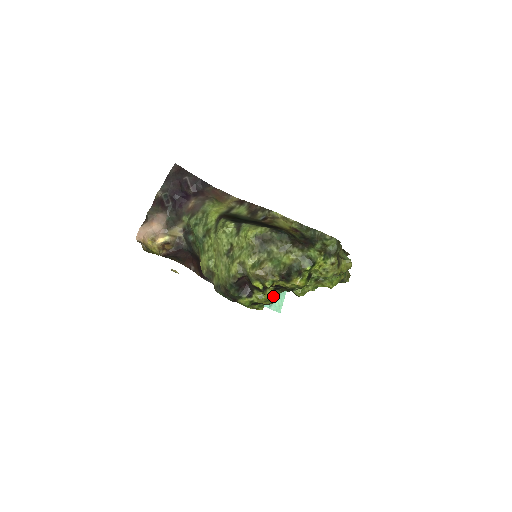
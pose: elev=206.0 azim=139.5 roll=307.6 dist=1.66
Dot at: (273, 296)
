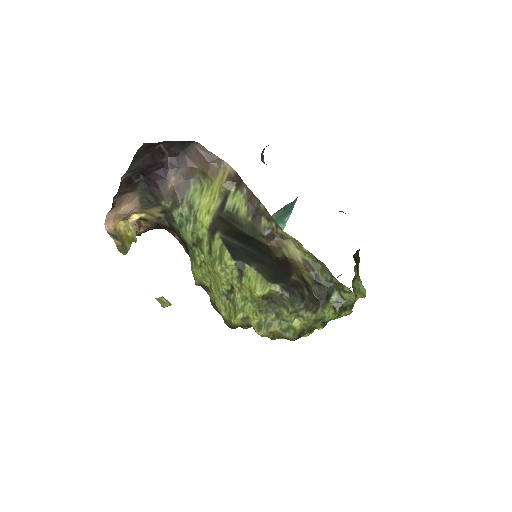
Dot at: occluded
